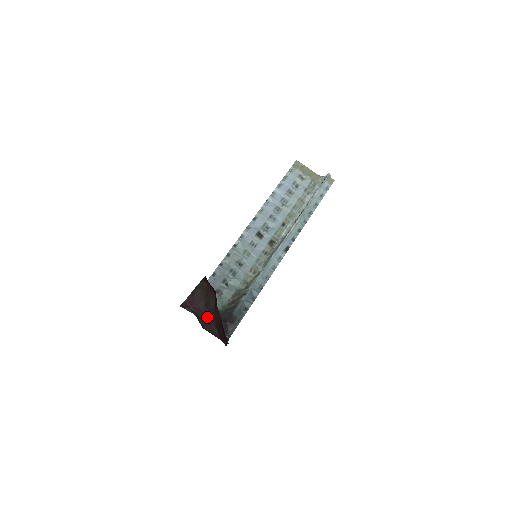
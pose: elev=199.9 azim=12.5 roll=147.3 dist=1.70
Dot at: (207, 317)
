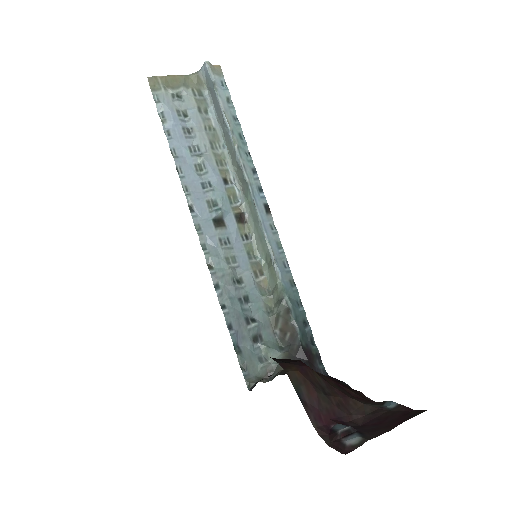
Dot at: (339, 404)
